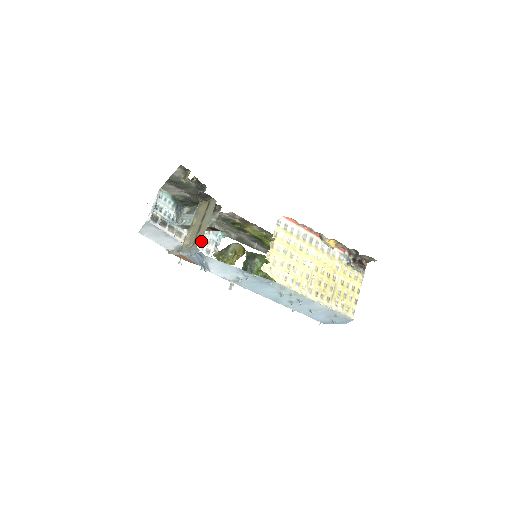
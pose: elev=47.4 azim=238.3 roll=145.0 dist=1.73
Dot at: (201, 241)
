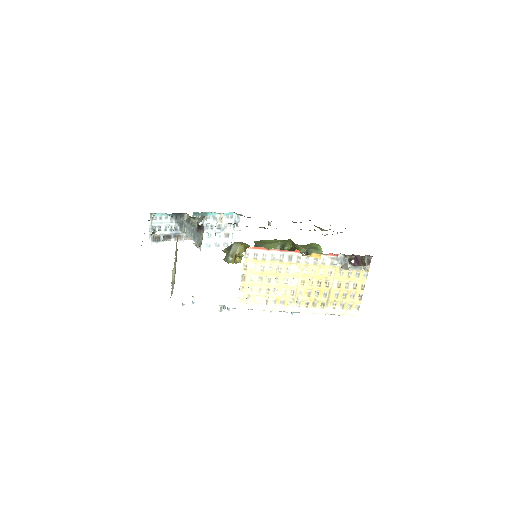
Dot at: (215, 231)
